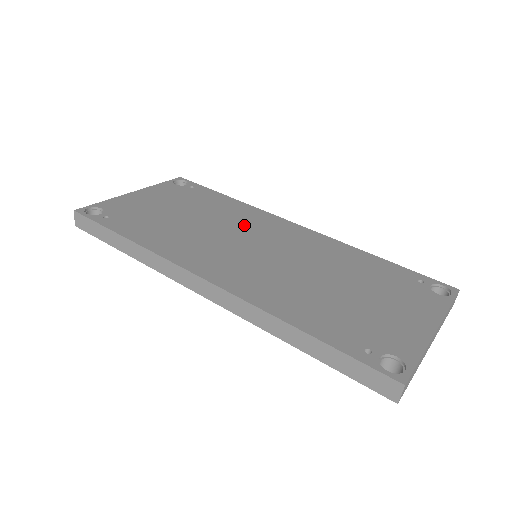
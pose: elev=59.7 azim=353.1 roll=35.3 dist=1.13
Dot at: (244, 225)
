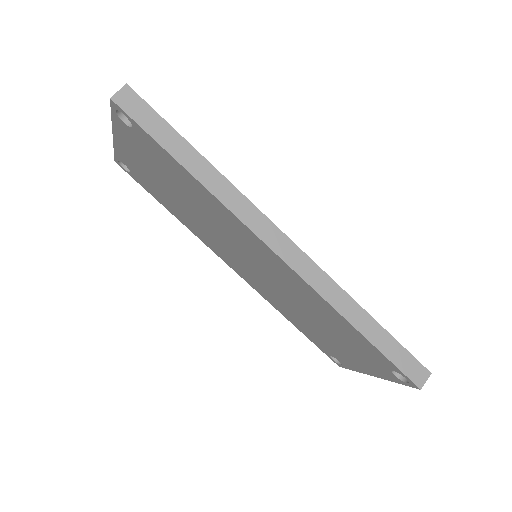
Dot at: occluded
